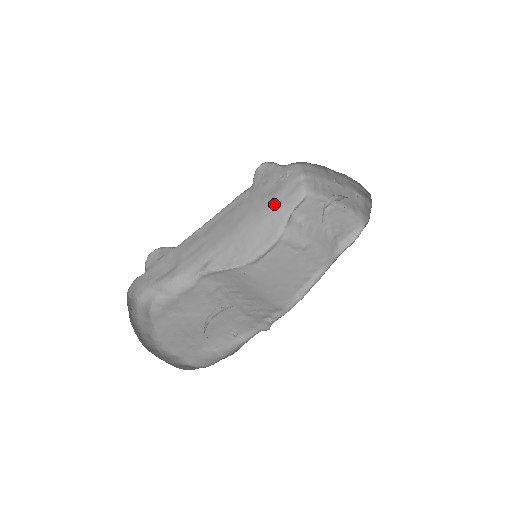
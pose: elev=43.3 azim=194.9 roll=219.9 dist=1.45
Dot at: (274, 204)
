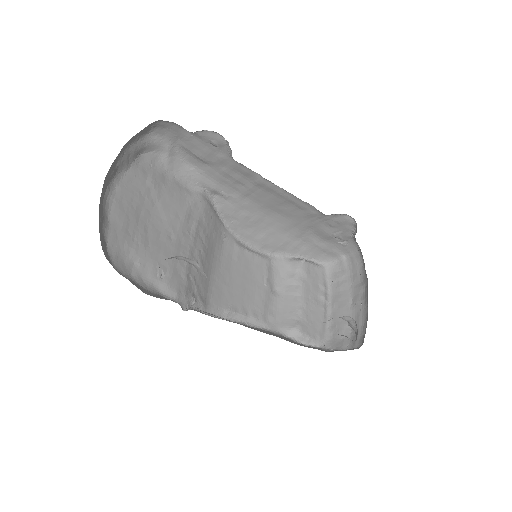
Dot at: (307, 238)
